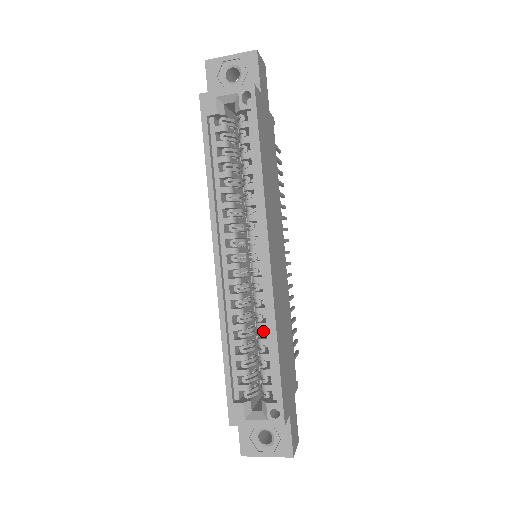
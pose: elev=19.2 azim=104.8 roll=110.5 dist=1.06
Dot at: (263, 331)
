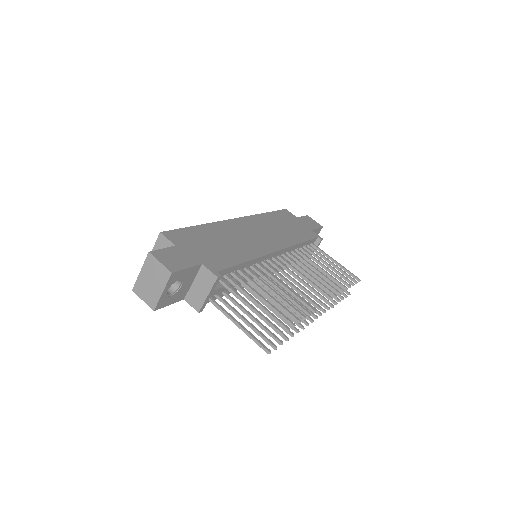
Dot at: occluded
